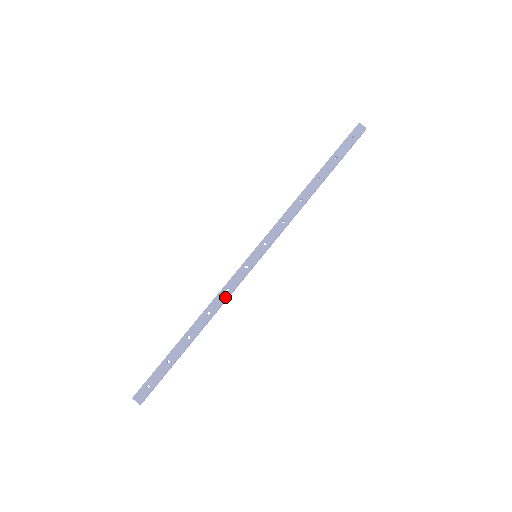
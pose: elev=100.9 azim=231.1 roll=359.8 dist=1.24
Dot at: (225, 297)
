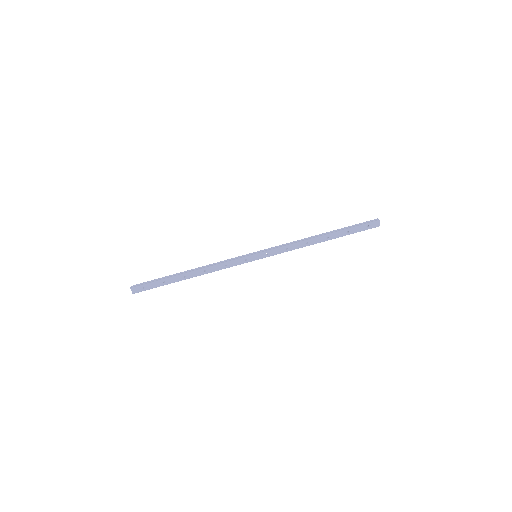
Dot at: (221, 268)
